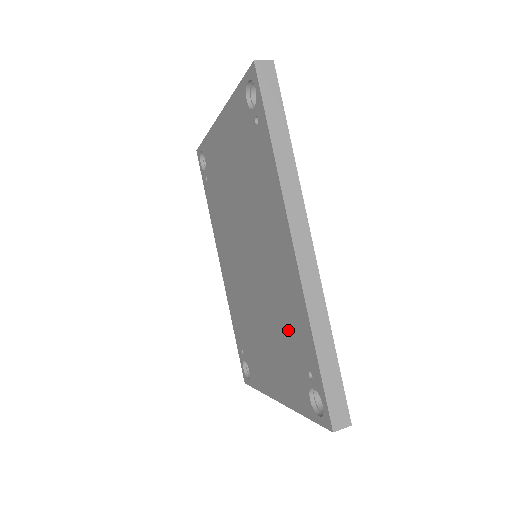
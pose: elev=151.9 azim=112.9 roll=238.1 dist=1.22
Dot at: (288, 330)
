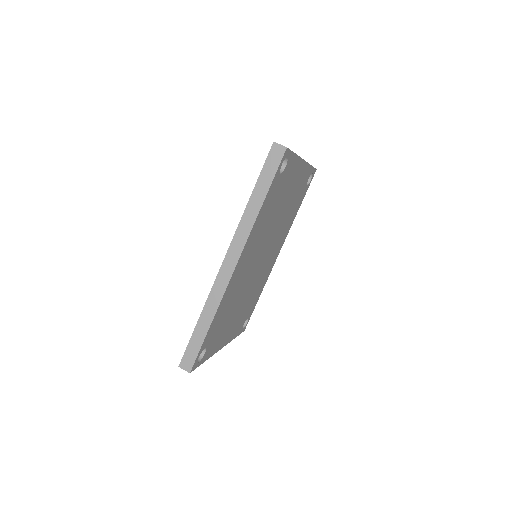
Dot at: occluded
